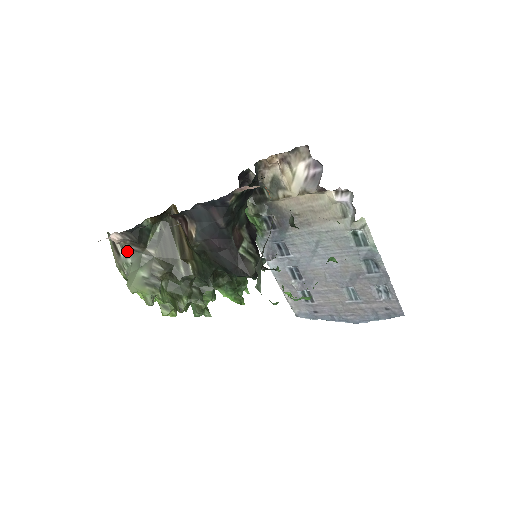
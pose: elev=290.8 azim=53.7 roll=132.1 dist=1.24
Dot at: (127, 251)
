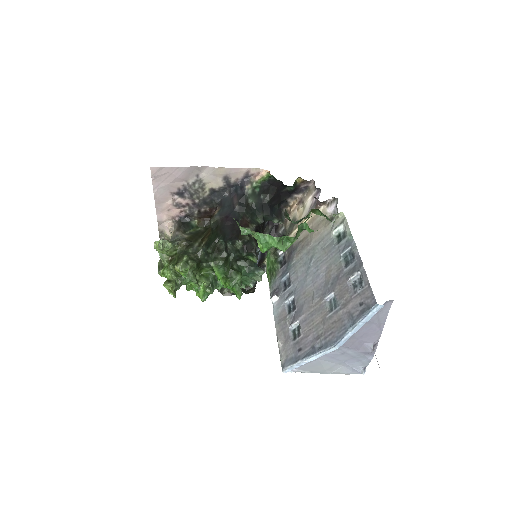
Dot at: (172, 239)
